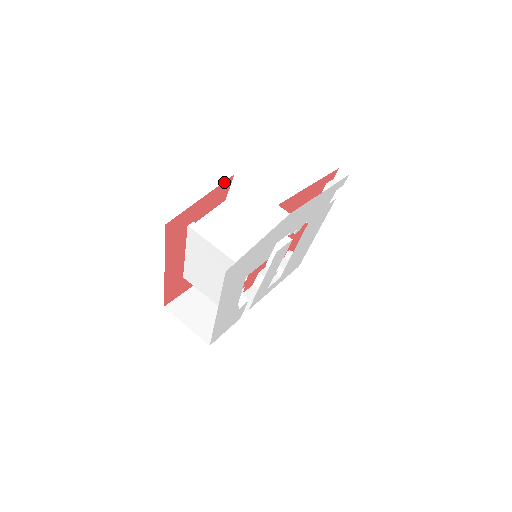
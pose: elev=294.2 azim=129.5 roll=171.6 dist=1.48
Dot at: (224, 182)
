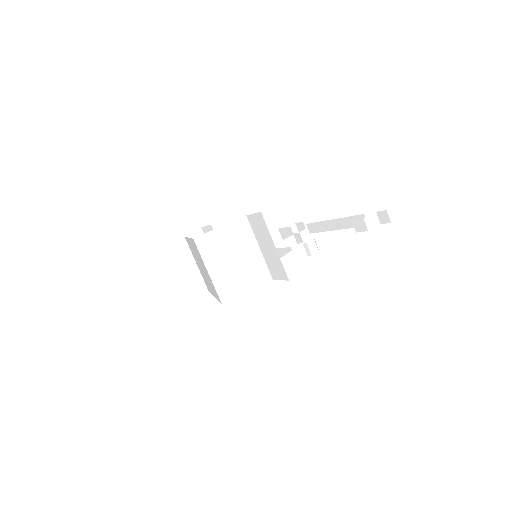
Dot at: occluded
